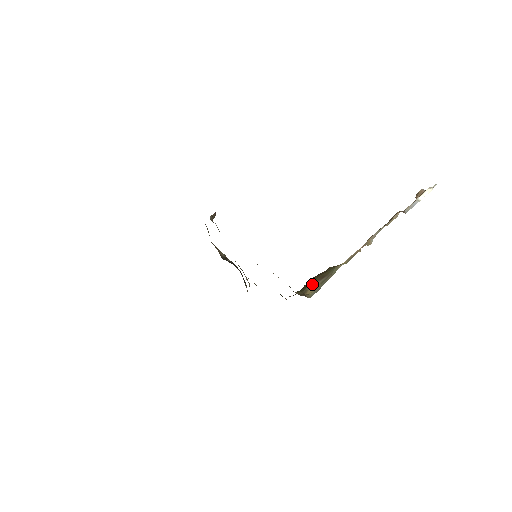
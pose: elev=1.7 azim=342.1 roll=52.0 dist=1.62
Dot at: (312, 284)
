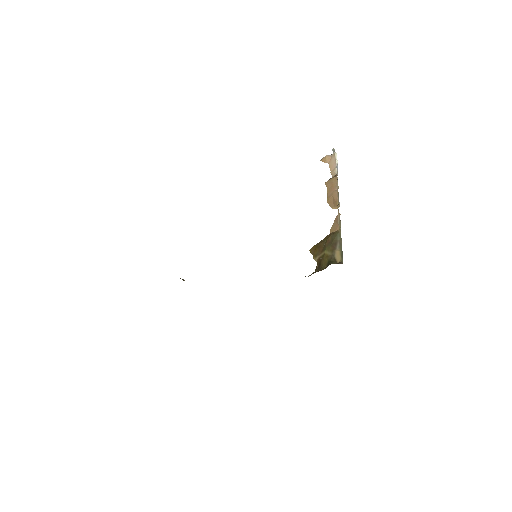
Dot at: (334, 253)
